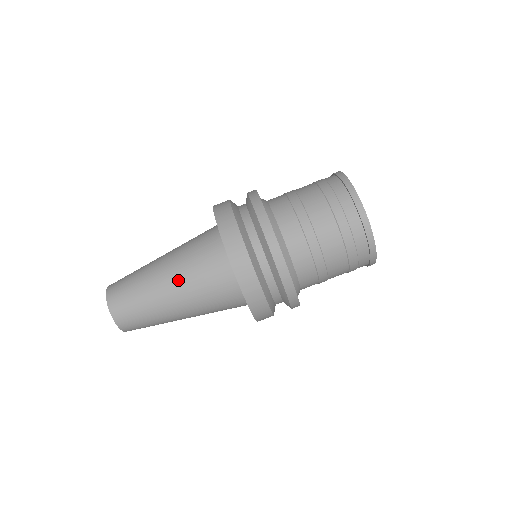
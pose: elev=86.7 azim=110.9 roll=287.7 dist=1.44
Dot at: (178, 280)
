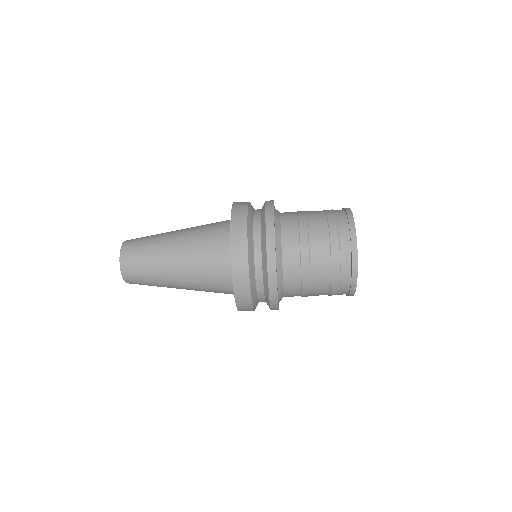
Dot at: (185, 267)
